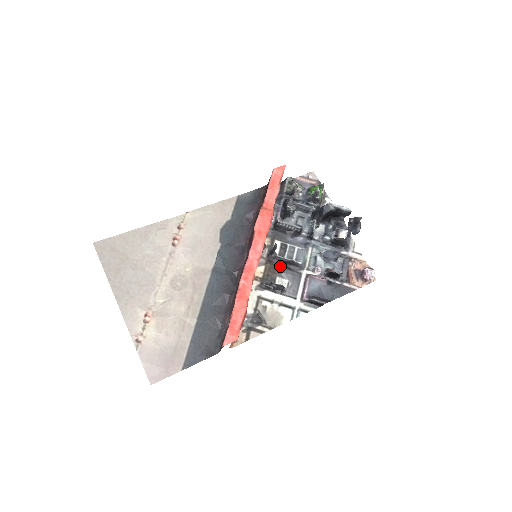
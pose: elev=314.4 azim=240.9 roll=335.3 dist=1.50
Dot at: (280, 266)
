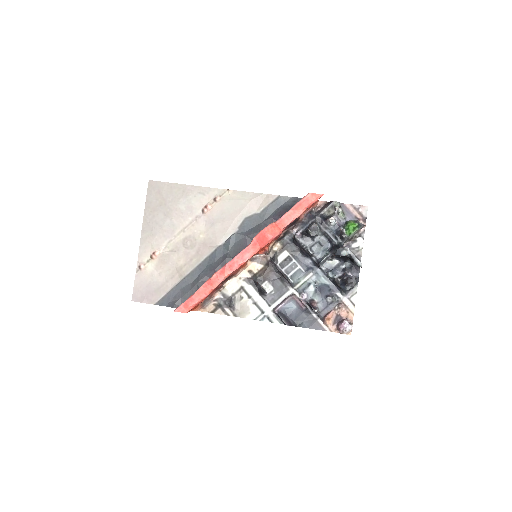
Dot at: (275, 273)
